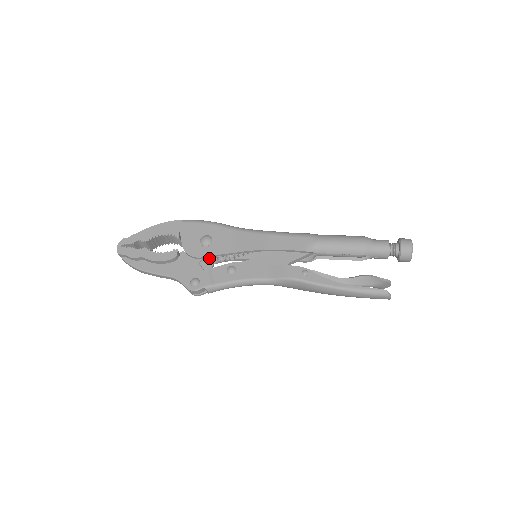
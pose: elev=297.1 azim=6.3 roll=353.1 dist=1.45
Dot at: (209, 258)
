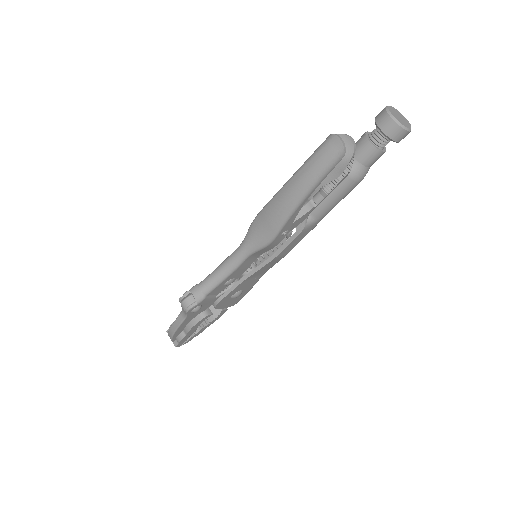
Dot at: occluded
